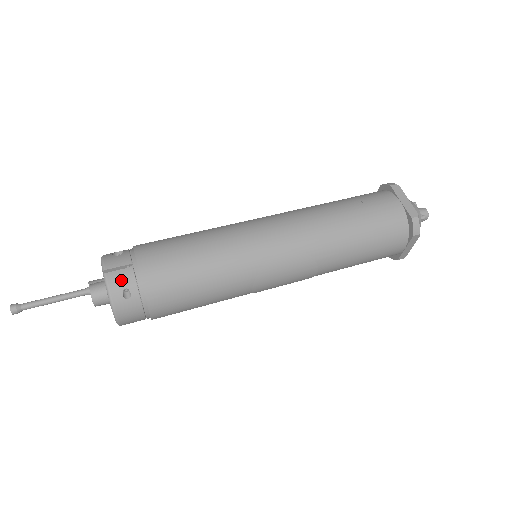
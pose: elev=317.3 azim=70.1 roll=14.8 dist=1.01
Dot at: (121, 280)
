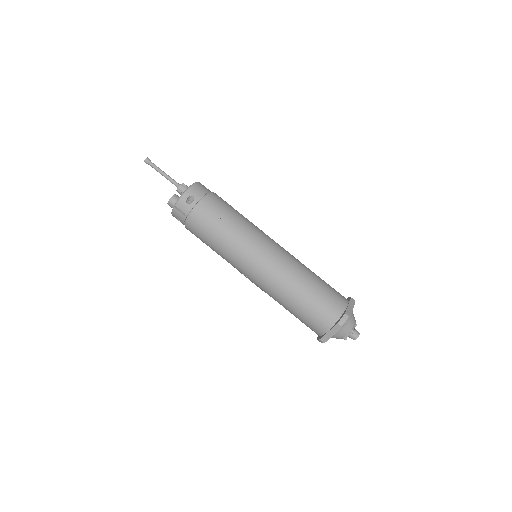
Dot at: (178, 216)
